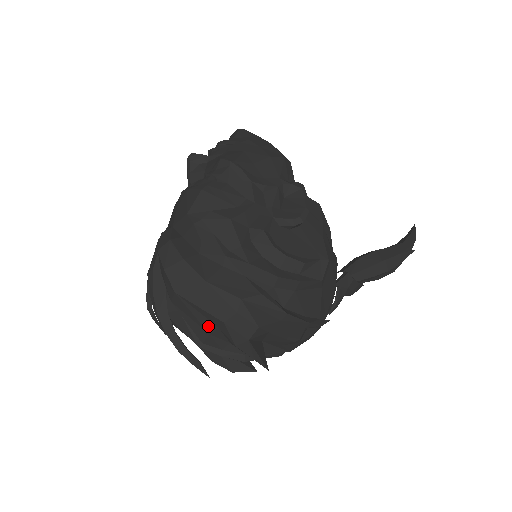
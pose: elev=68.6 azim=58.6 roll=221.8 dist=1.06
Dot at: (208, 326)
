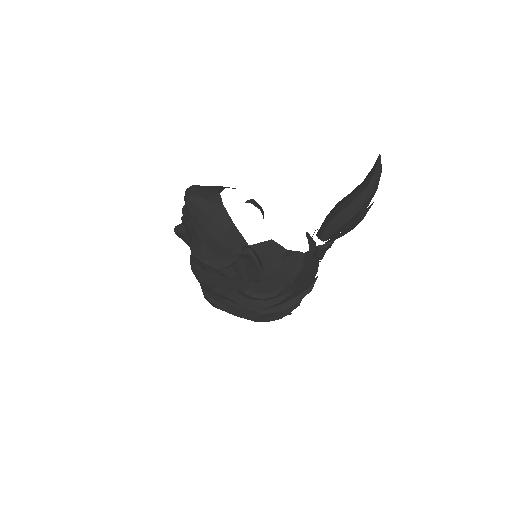
Dot at: occluded
